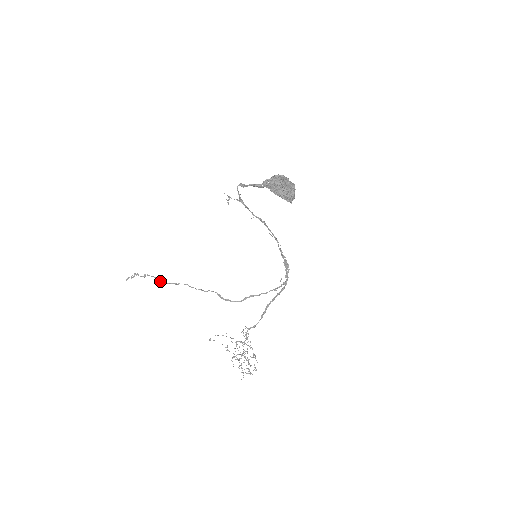
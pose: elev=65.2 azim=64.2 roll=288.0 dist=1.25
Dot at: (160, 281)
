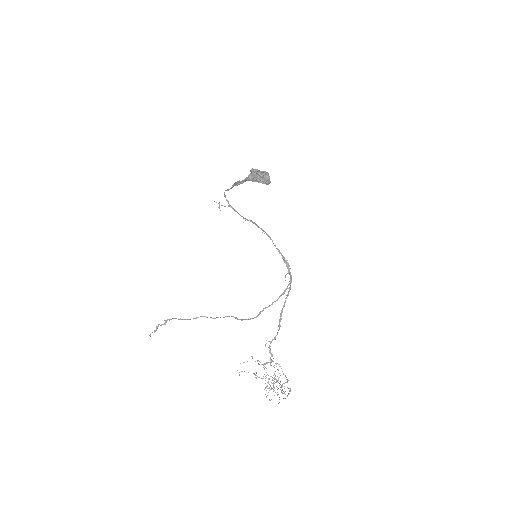
Dot at: (179, 319)
